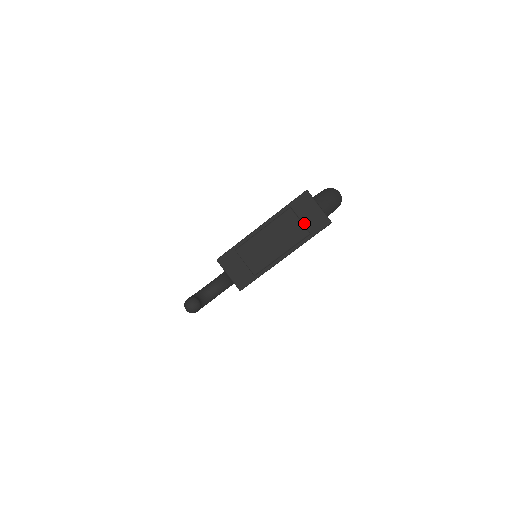
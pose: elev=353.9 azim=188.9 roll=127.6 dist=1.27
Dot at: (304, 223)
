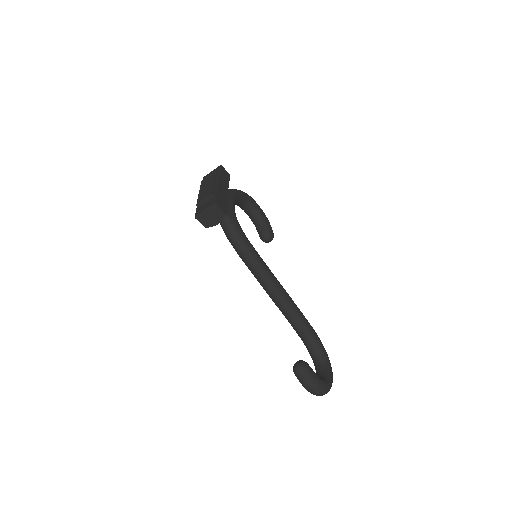
Dot at: occluded
